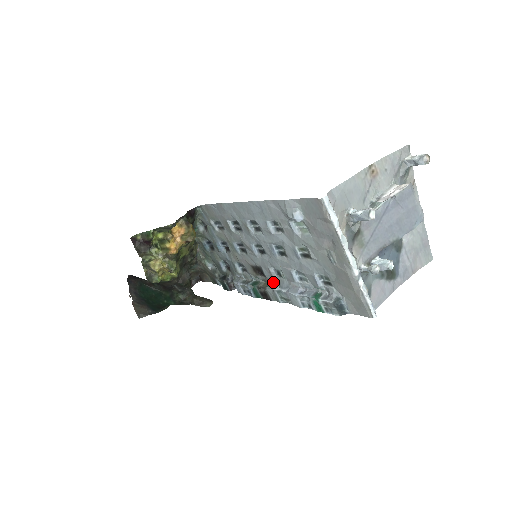
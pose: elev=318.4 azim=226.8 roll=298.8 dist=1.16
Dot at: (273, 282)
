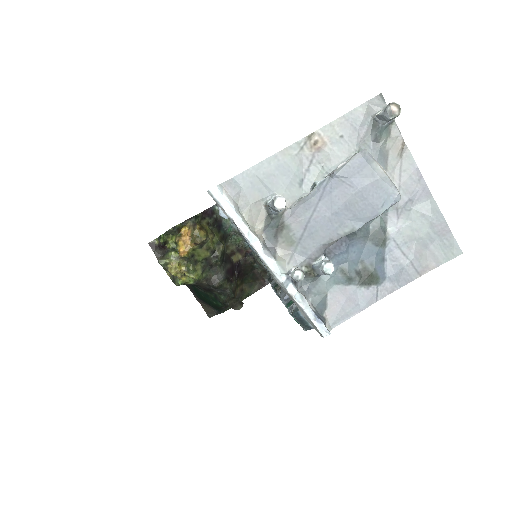
Dot at: occluded
